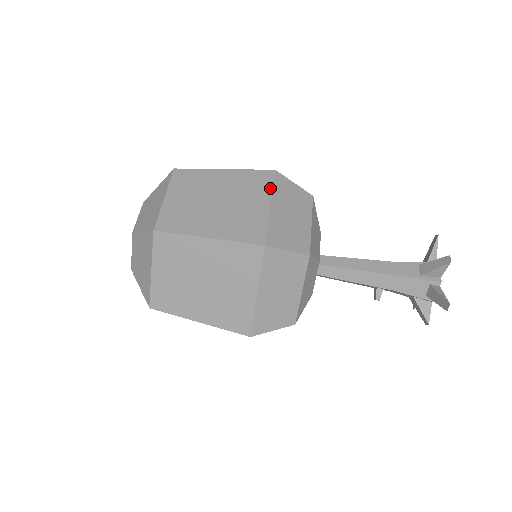
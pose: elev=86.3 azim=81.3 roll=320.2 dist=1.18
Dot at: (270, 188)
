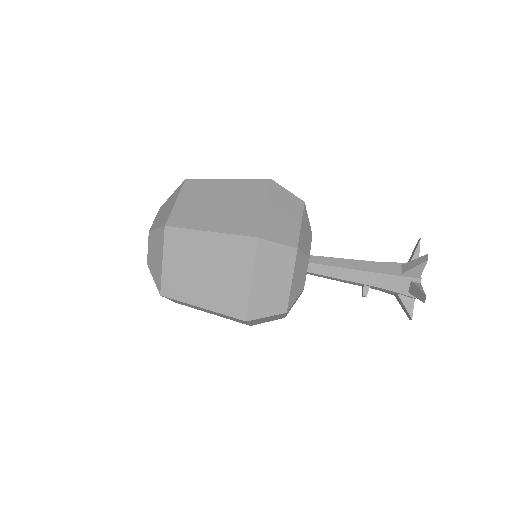
Dot at: (266, 193)
